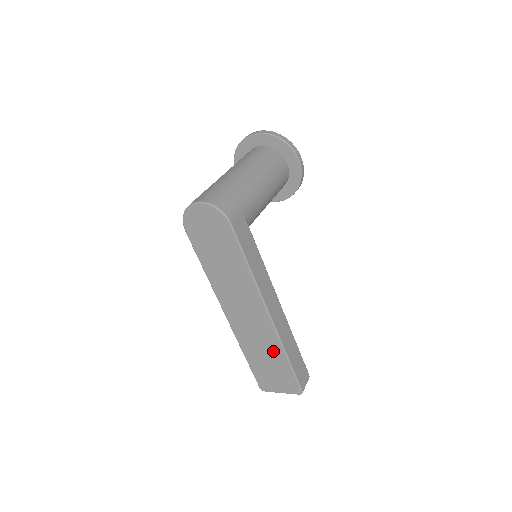
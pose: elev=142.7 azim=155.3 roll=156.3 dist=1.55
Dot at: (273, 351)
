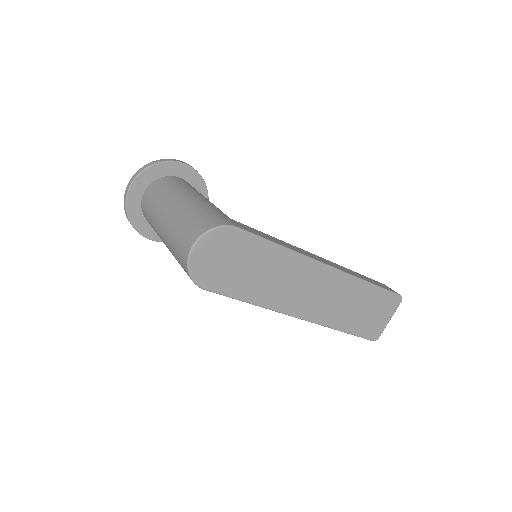
Dot at: (357, 294)
